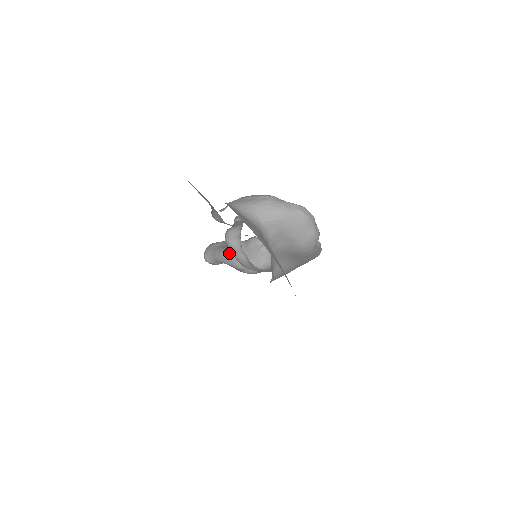
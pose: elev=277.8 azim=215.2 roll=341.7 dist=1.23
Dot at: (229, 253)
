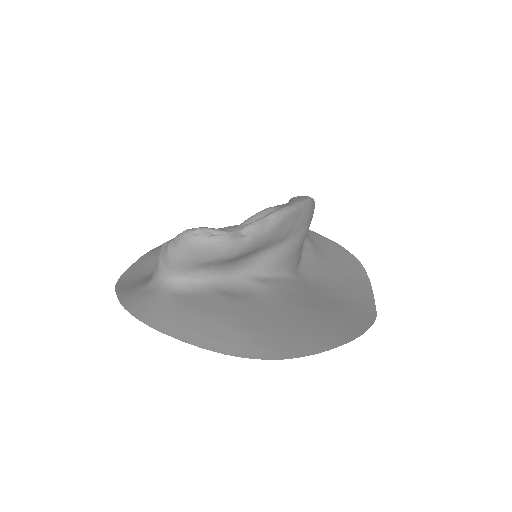
Dot at: occluded
